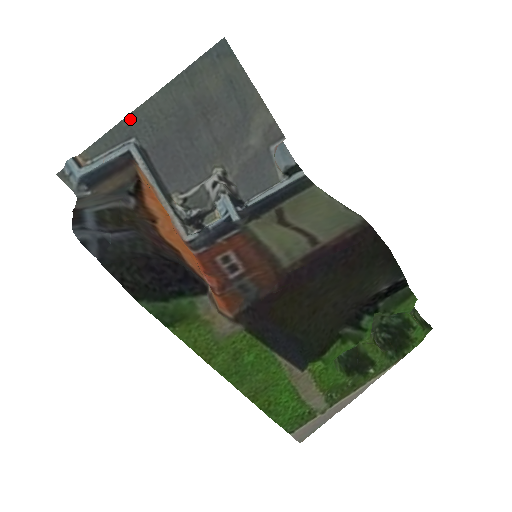
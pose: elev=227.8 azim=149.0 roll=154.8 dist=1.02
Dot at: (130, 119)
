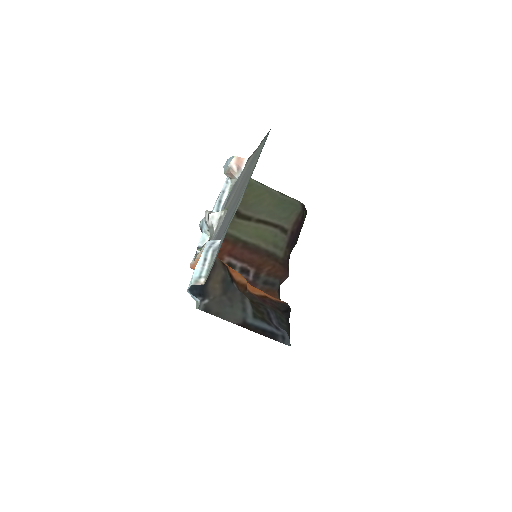
Dot at: (227, 230)
